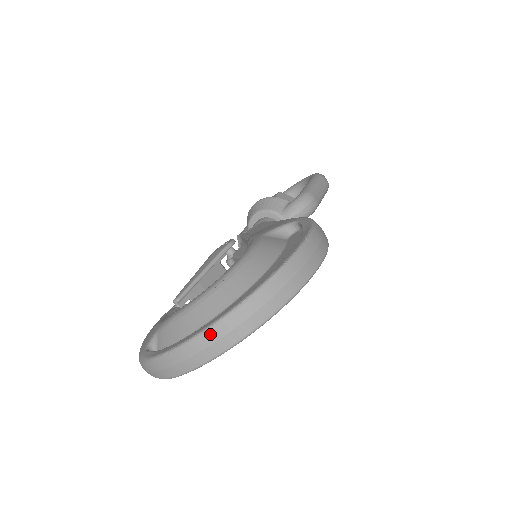
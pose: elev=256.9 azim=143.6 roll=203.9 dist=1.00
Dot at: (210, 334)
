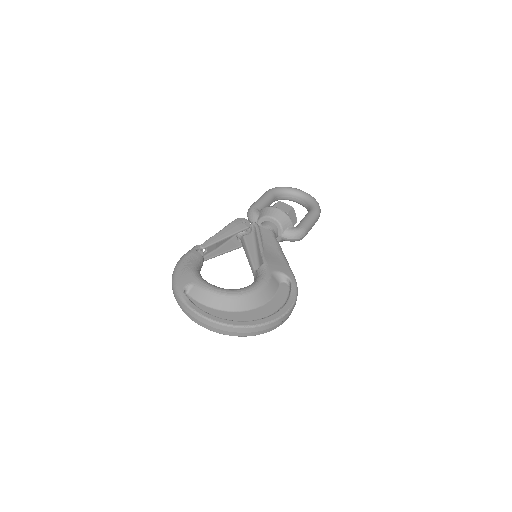
Dot at: (225, 327)
